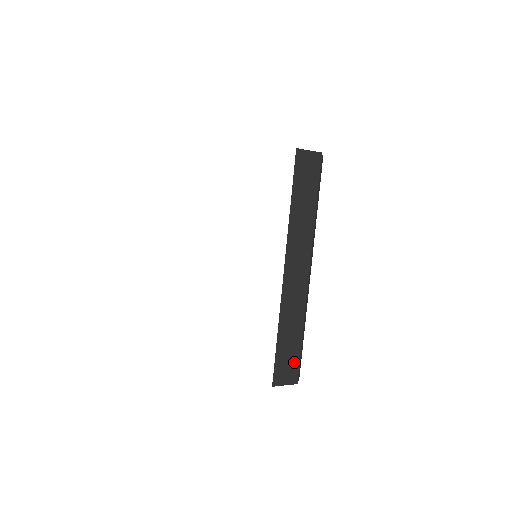
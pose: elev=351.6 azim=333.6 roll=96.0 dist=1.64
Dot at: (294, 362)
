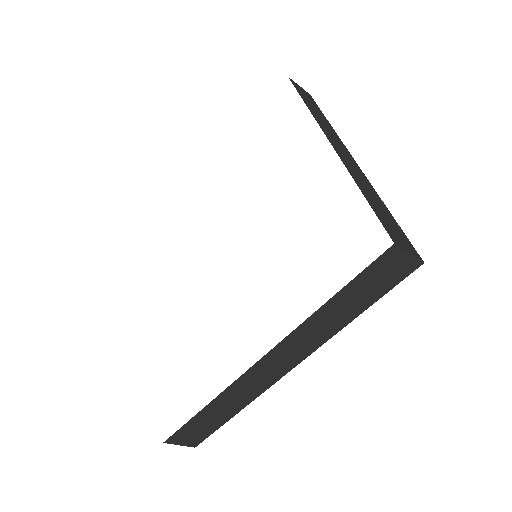
Dot at: (205, 432)
